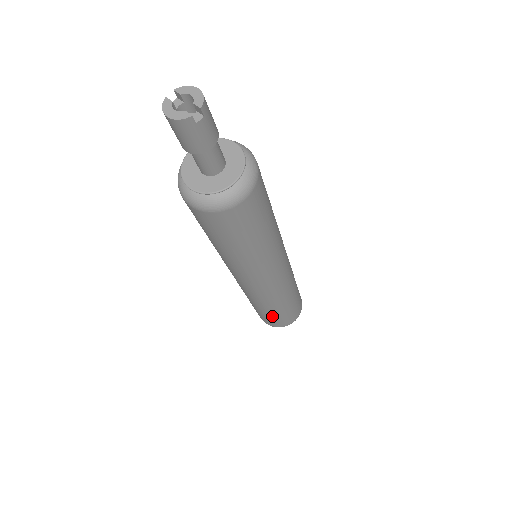
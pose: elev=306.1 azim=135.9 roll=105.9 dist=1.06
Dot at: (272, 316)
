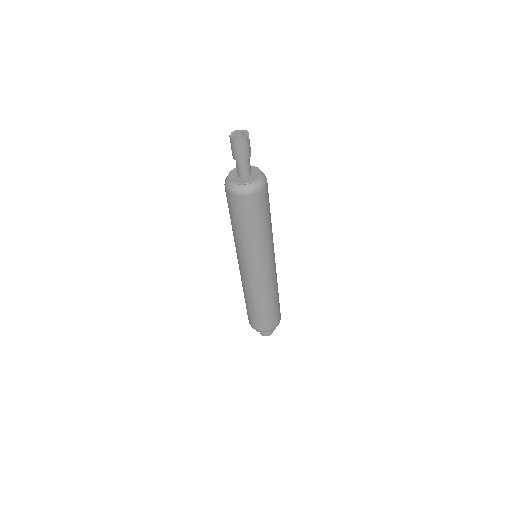
Dot at: (270, 312)
